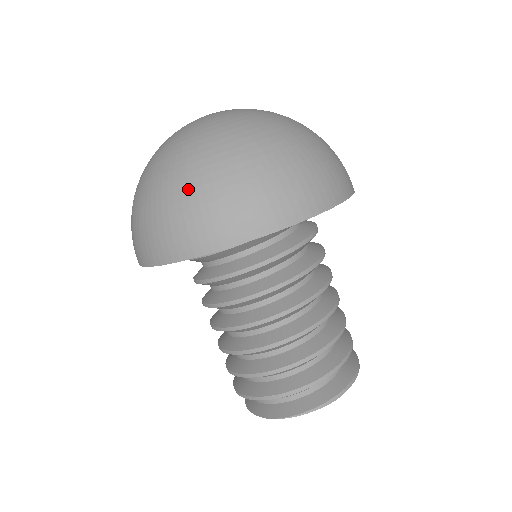
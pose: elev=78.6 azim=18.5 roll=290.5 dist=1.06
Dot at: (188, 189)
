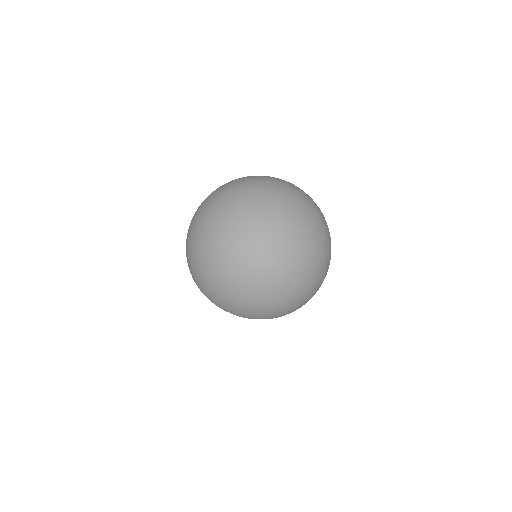
Dot at: (208, 276)
